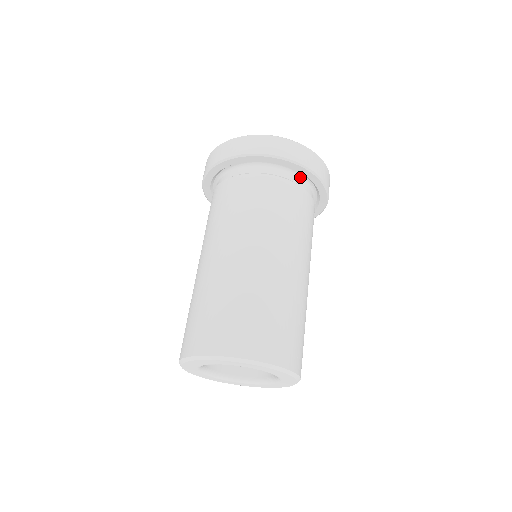
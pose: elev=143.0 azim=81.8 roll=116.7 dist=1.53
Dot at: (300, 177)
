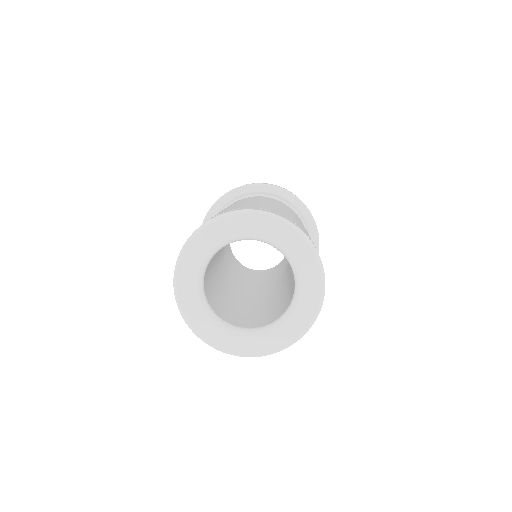
Dot at: occluded
